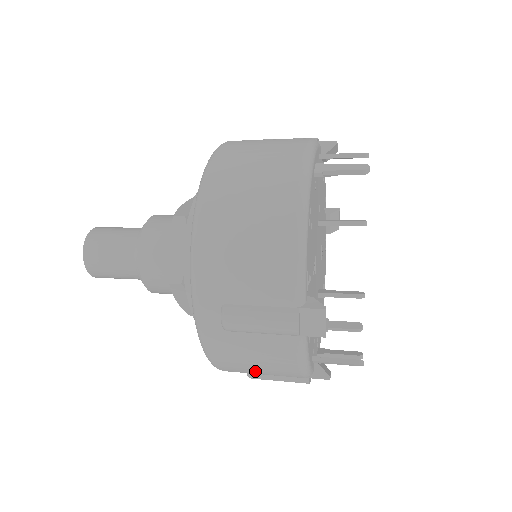
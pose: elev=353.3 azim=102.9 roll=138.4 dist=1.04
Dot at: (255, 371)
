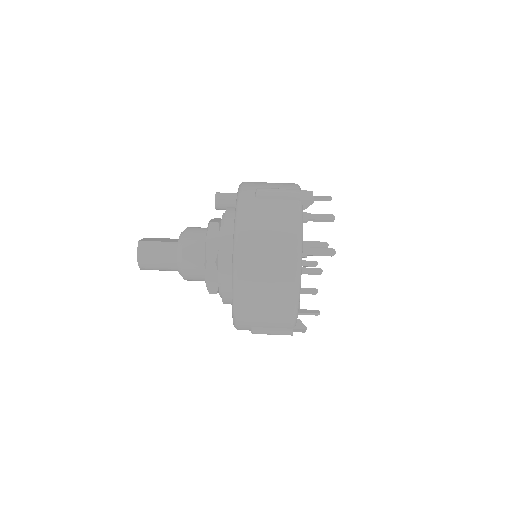
Dot at: occluded
